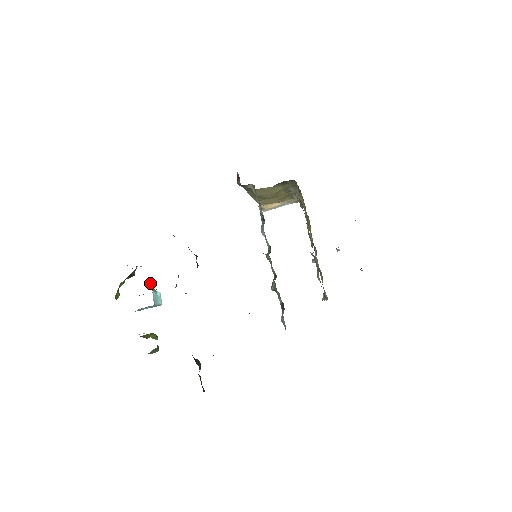
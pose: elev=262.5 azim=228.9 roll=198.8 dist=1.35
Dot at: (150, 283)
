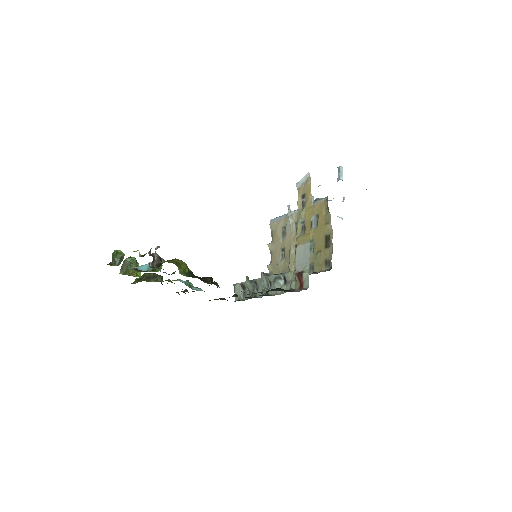
Dot at: occluded
